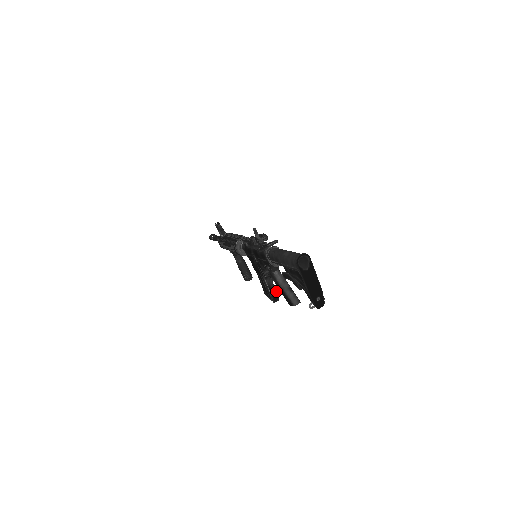
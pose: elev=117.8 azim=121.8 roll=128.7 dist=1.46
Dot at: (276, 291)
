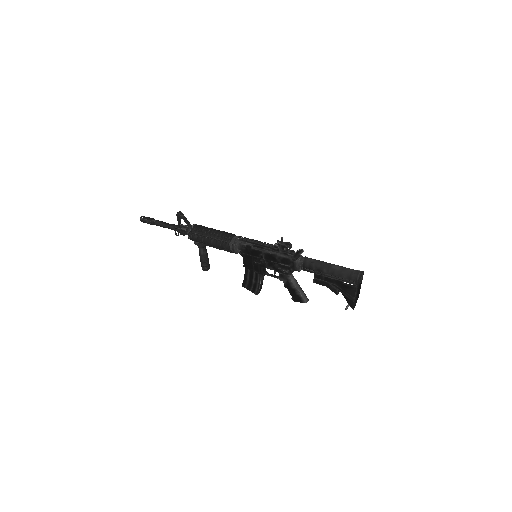
Dot at: occluded
